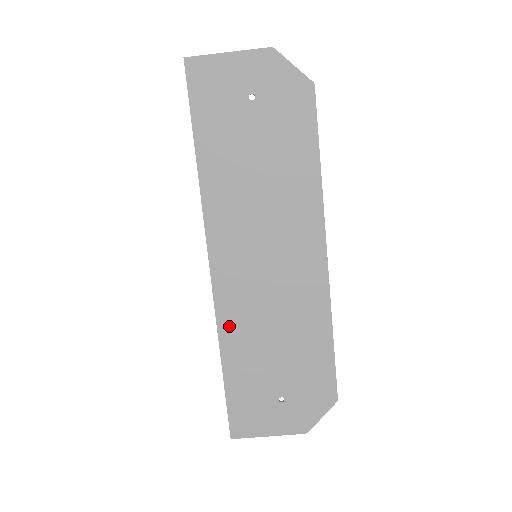
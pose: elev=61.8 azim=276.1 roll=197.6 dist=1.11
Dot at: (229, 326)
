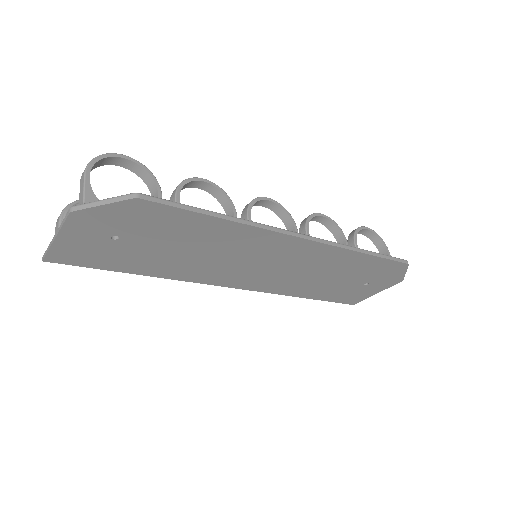
Dot at: (287, 291)
